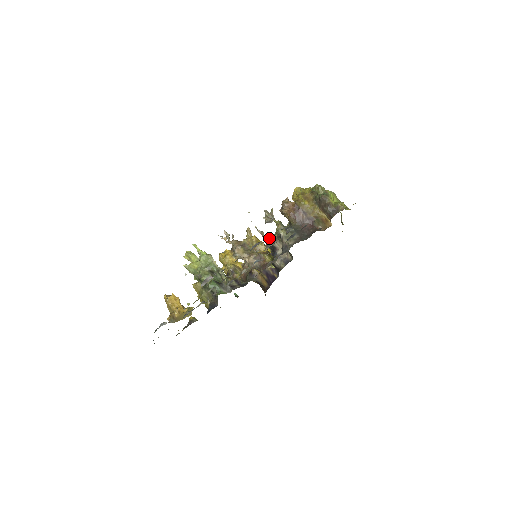
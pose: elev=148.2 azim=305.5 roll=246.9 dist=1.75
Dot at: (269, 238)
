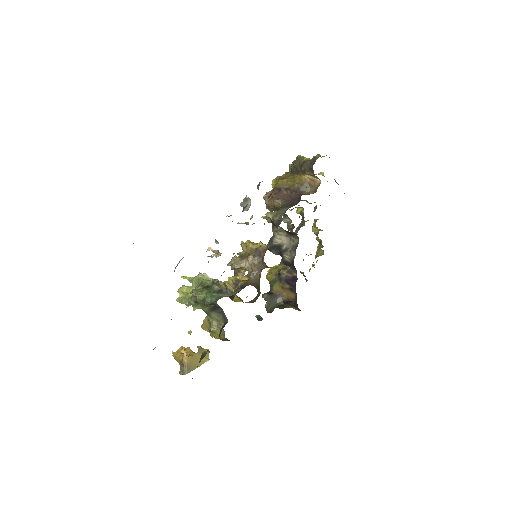
Dot at: (269, 241)
